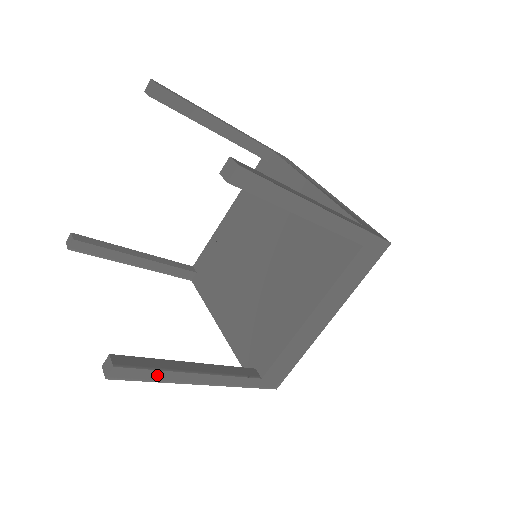
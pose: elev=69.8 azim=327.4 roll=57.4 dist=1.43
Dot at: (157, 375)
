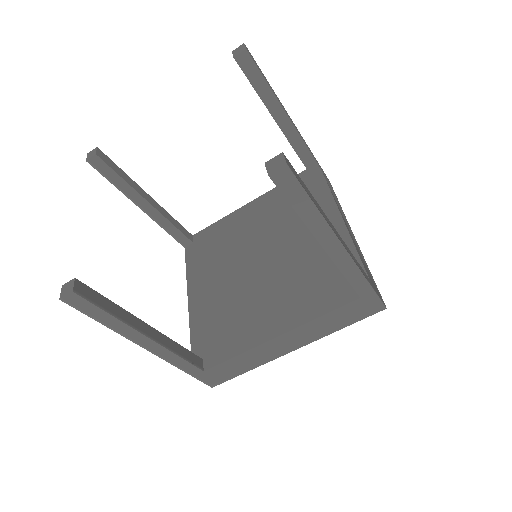
Dot at: (109, 320)
